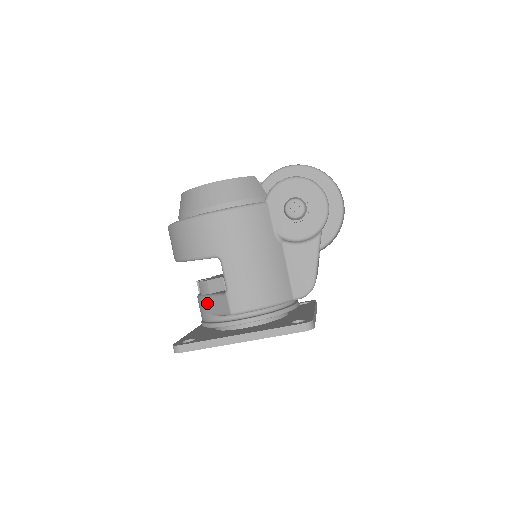
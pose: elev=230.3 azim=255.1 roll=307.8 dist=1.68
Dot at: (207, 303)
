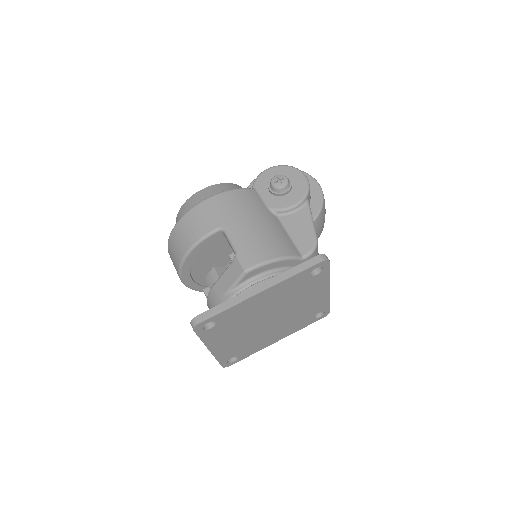
Dot at: (218, 287)
